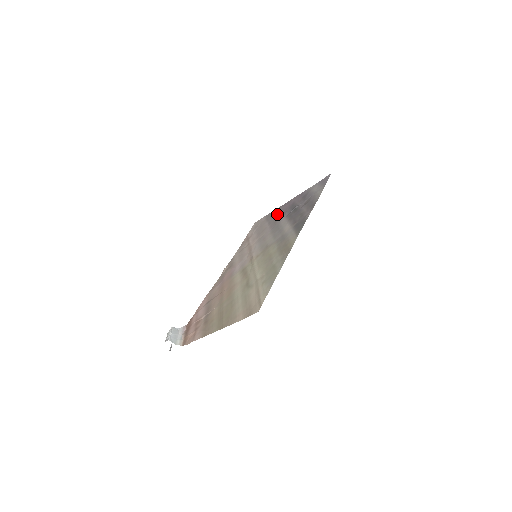
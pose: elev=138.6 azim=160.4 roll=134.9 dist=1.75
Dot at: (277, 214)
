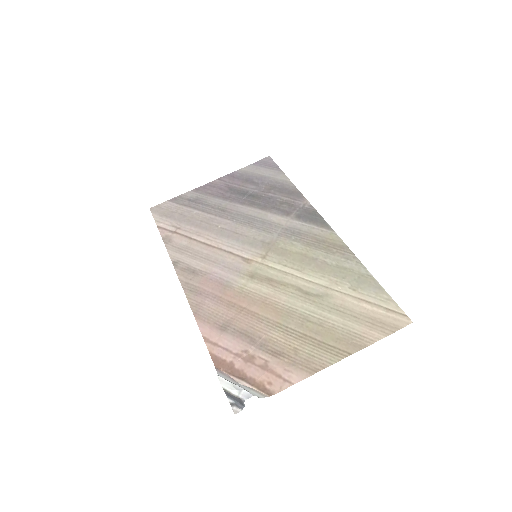
Dot at: (207, 199)
